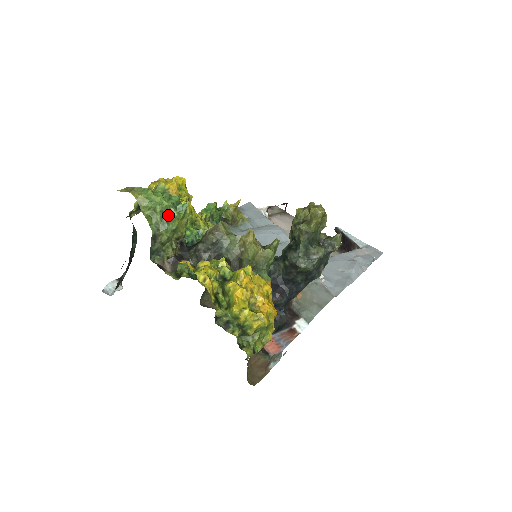
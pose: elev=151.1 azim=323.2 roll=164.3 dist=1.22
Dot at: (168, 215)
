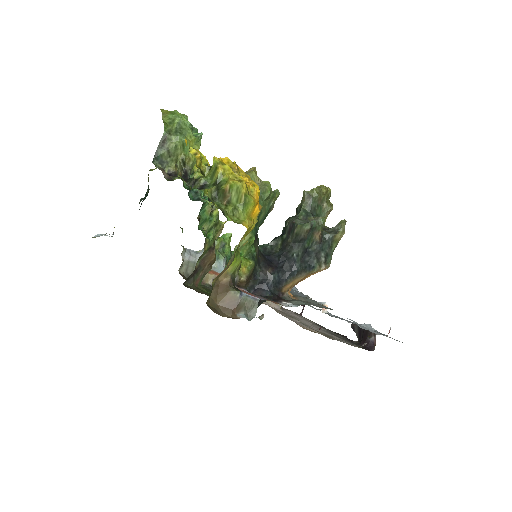
Dot at: (183, 129)
